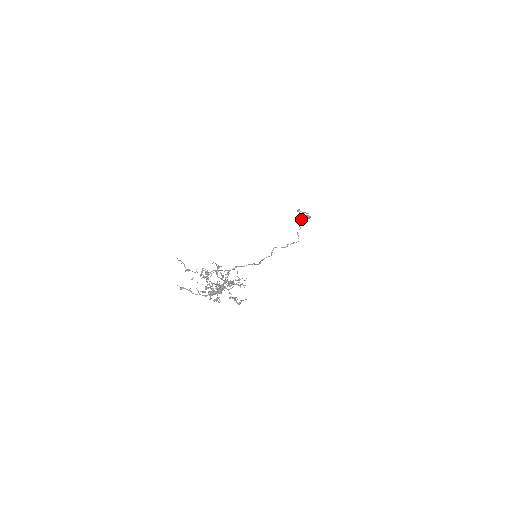
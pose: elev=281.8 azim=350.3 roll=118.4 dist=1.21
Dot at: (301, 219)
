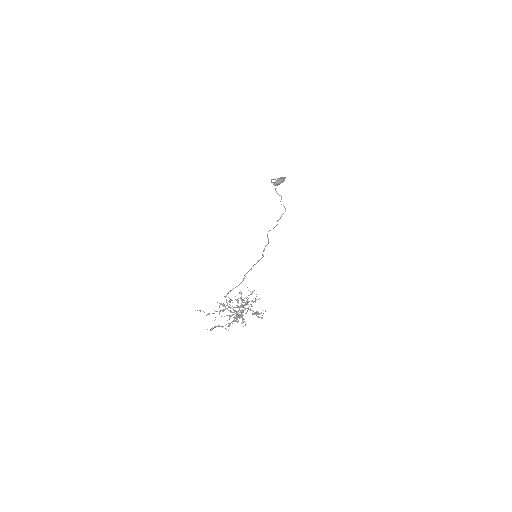
Dot at: (278, 184)
